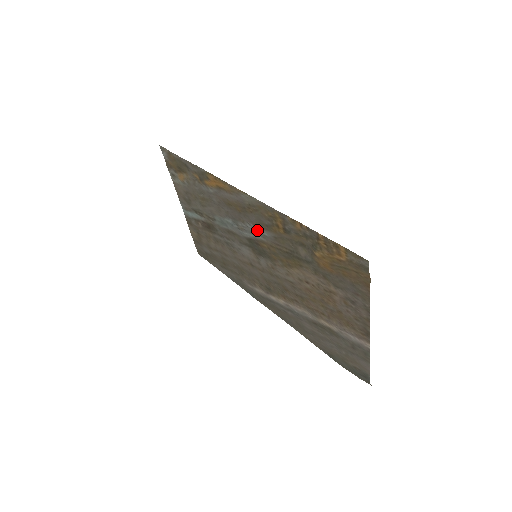
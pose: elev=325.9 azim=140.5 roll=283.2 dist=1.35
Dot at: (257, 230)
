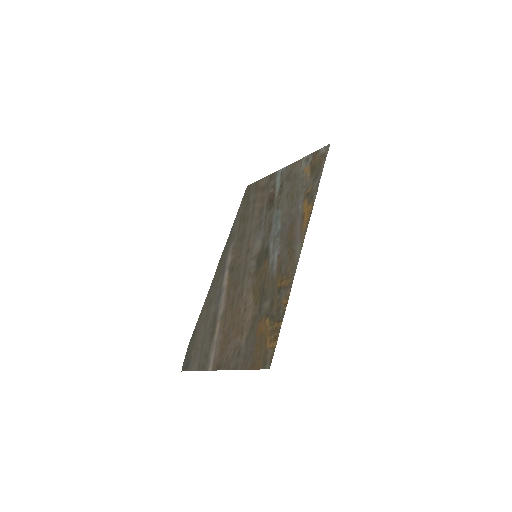
Dot at: (276, 258)
